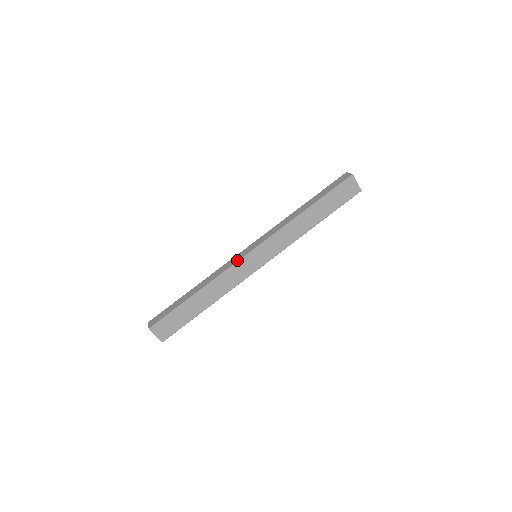
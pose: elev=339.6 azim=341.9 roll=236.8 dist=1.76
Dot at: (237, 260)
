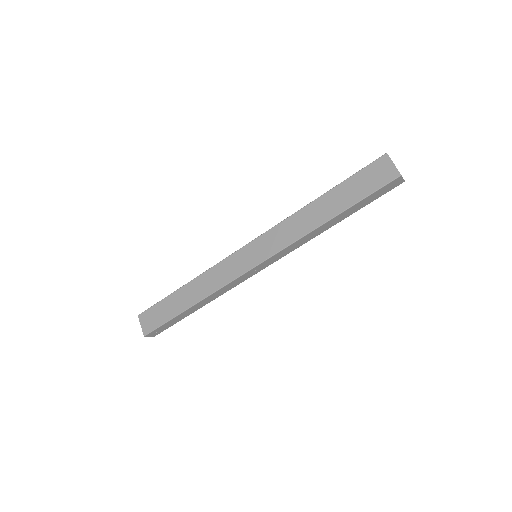
Dot at: (232, 254)
